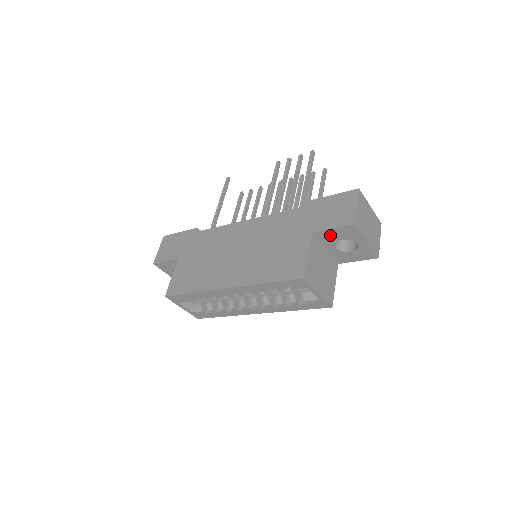
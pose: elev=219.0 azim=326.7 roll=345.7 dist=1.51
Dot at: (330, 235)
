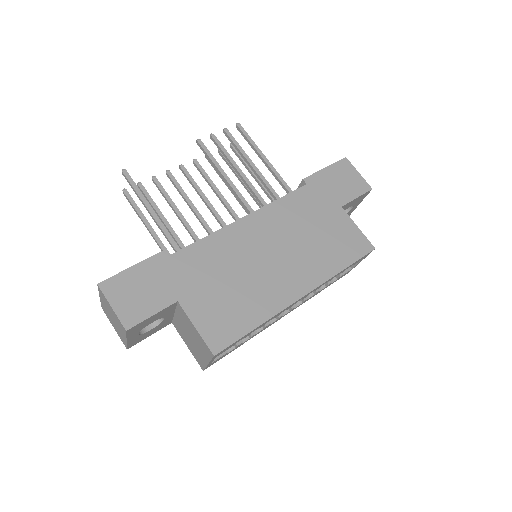
Dot at: (348, 205)
